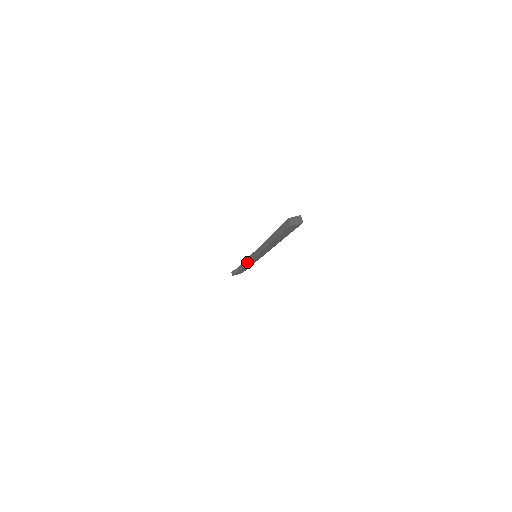
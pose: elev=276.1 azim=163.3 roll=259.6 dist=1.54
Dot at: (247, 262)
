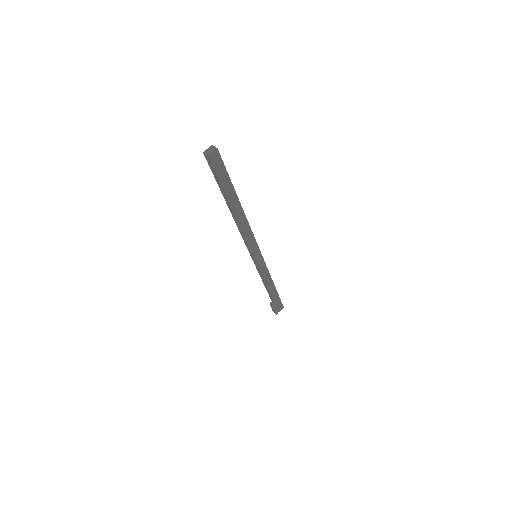
Dot at: (261, 275)
